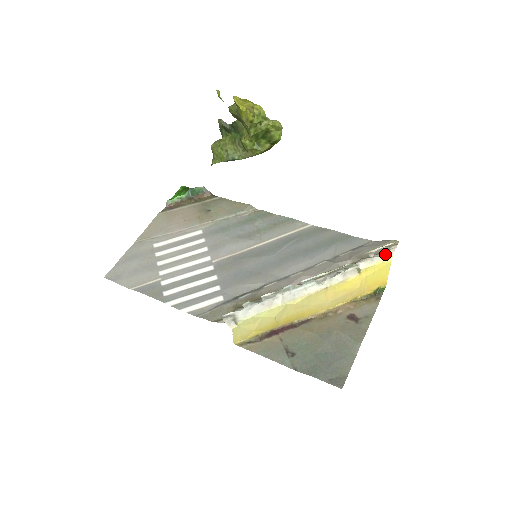
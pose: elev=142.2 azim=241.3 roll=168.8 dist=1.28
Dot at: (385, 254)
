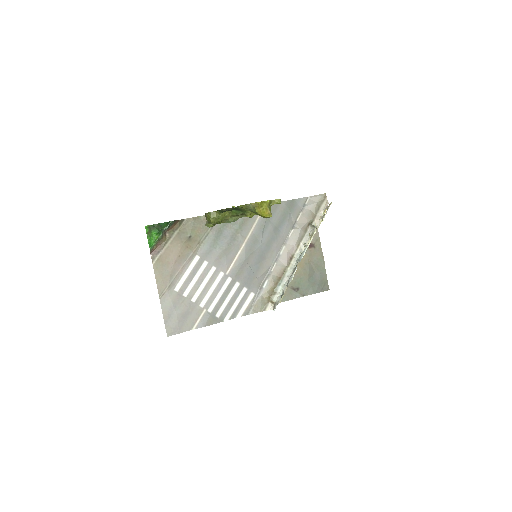
Dot at: (325, 209)
